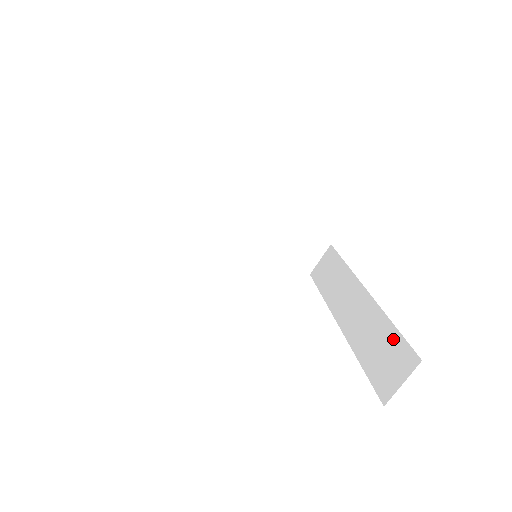
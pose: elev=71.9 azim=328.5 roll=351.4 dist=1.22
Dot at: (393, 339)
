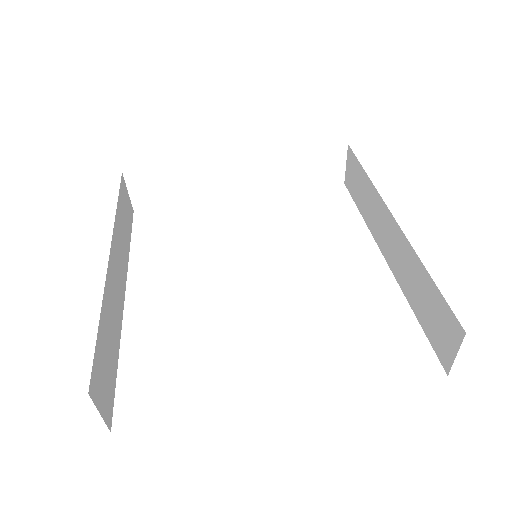
Dot at: (434, 295)
